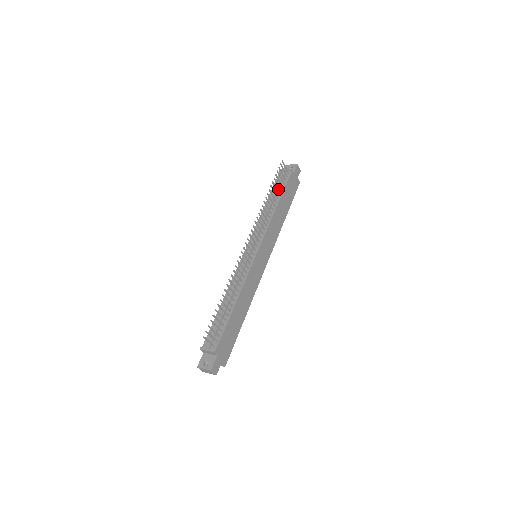
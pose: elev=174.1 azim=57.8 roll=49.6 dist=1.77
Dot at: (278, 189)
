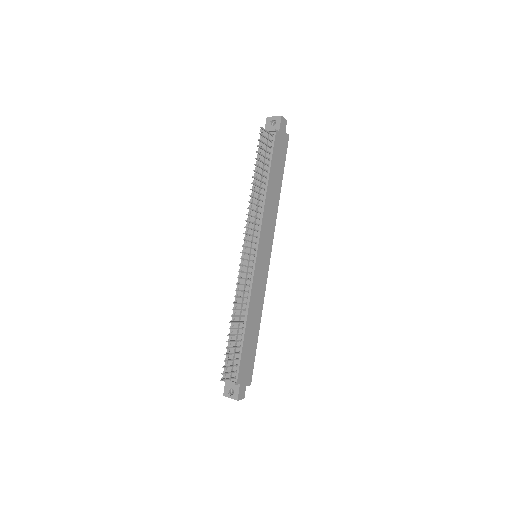
Dot at: occluded
